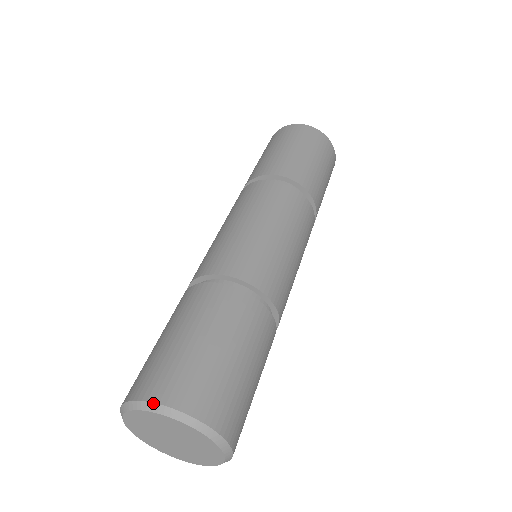
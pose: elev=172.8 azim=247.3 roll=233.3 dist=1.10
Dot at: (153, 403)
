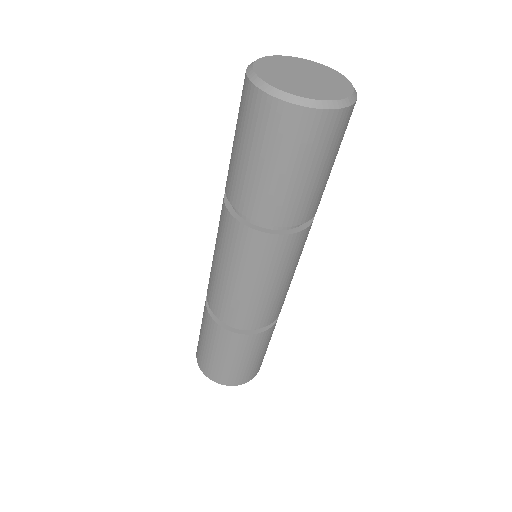
Dot at: (198, 363)
